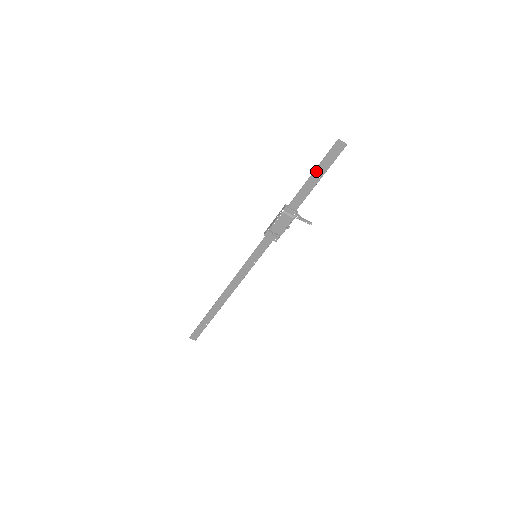
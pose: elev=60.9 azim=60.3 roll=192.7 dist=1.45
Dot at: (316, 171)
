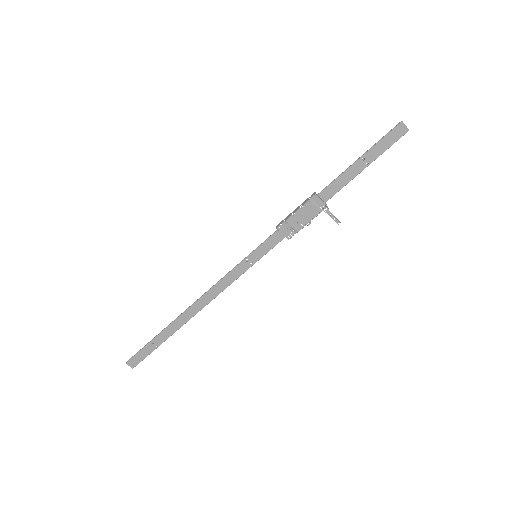
Dot at: (365, 155)
